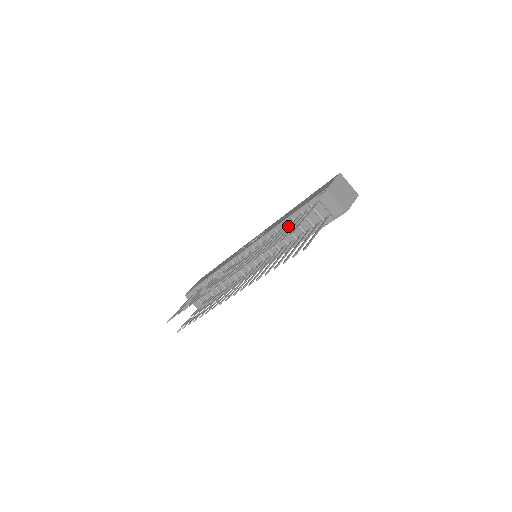
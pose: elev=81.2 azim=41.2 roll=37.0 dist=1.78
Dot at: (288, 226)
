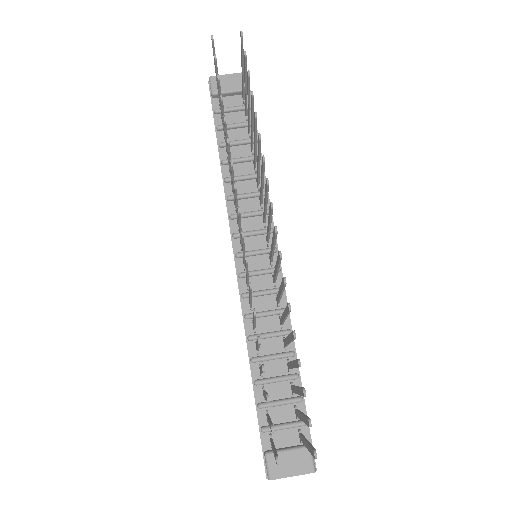
Dot at: occluded
